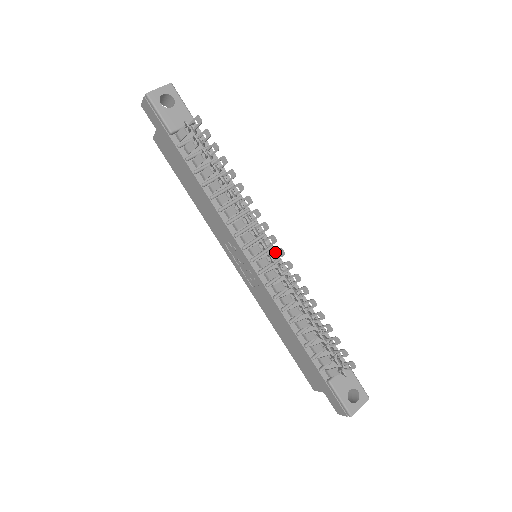
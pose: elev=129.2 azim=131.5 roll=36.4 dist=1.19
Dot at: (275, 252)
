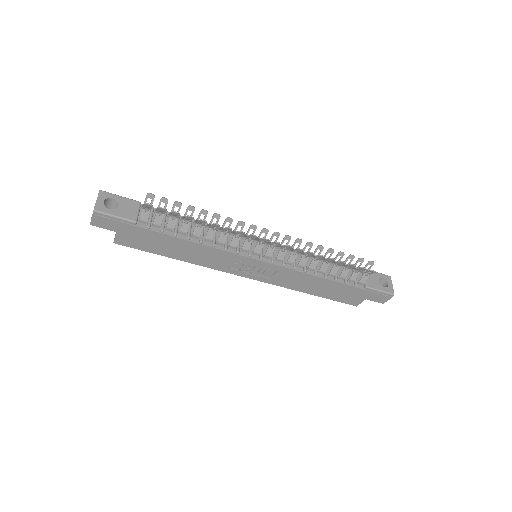
Dot at: occluded
